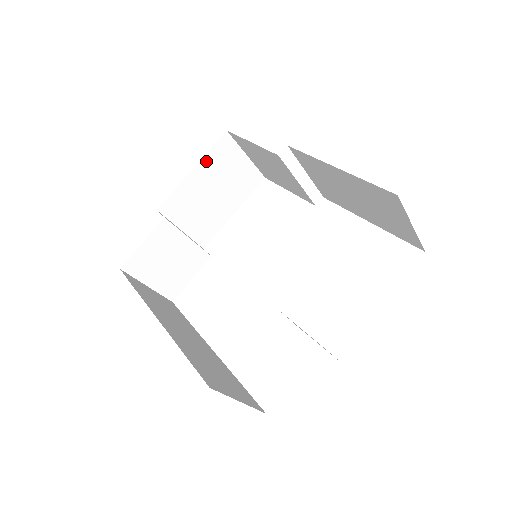
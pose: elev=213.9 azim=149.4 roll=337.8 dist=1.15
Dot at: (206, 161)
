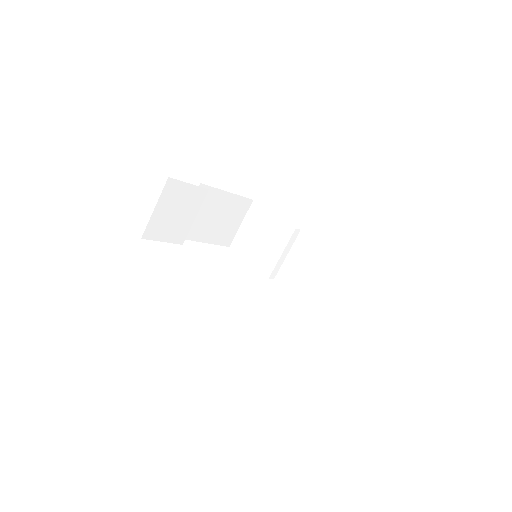
Dot at: (235, 198)
